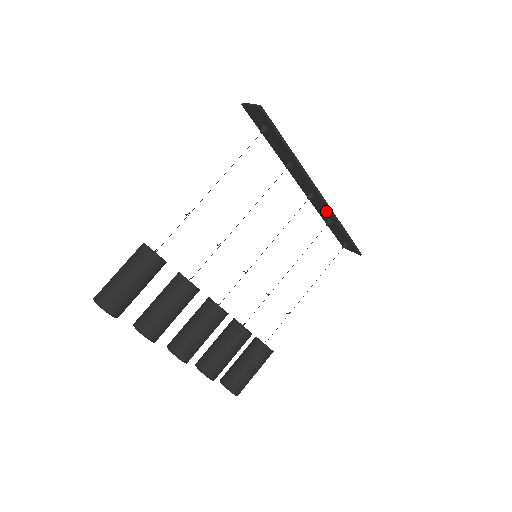
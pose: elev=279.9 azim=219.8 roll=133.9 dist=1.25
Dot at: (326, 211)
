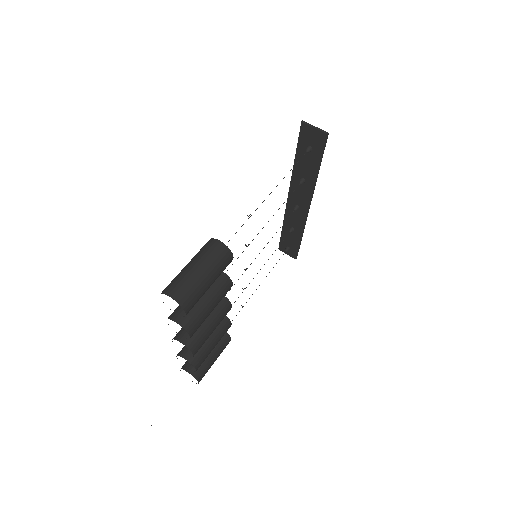
Dot at: (298, 222)
